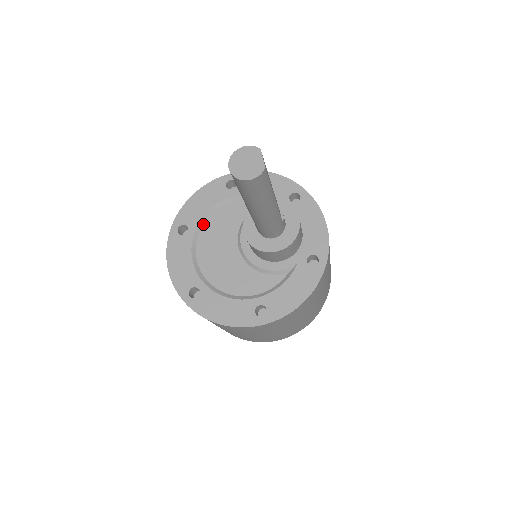
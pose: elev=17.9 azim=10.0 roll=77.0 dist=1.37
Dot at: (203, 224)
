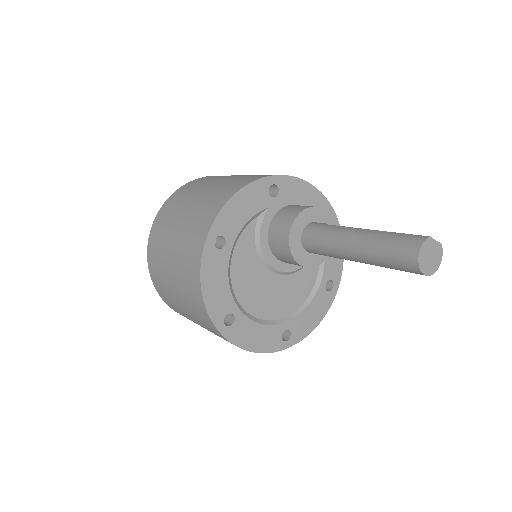
Dot at: (234, 295)
